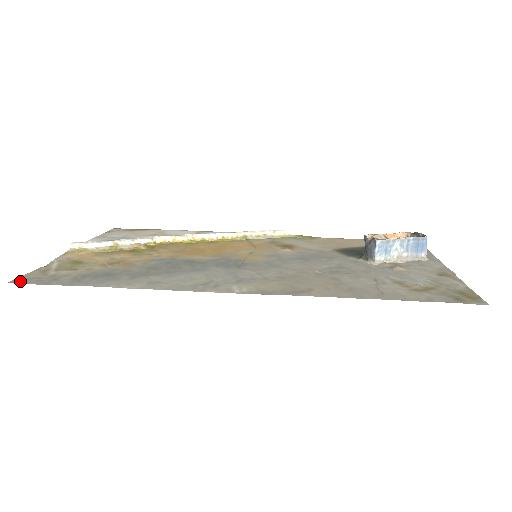
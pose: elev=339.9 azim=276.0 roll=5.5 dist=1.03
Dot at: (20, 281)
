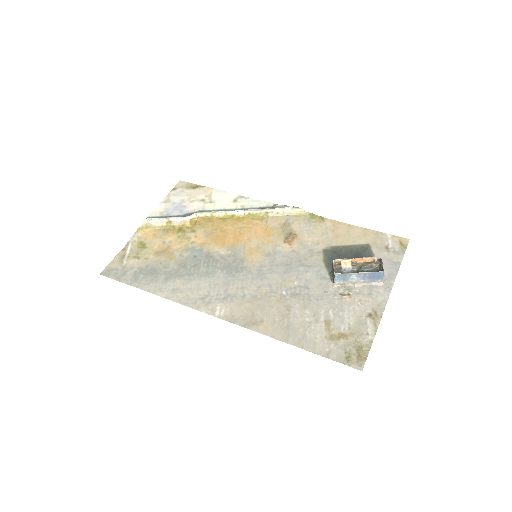
Dot at: (106, 273)
